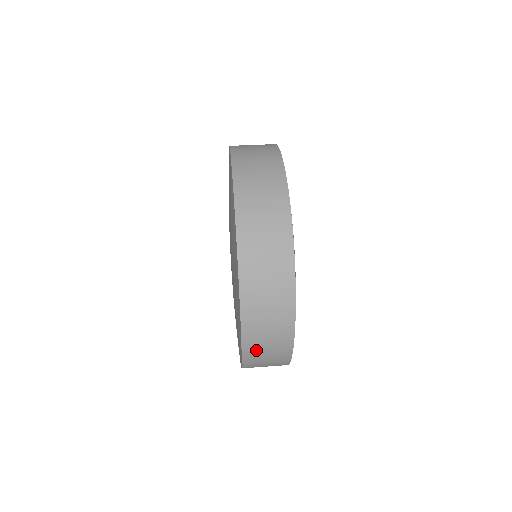
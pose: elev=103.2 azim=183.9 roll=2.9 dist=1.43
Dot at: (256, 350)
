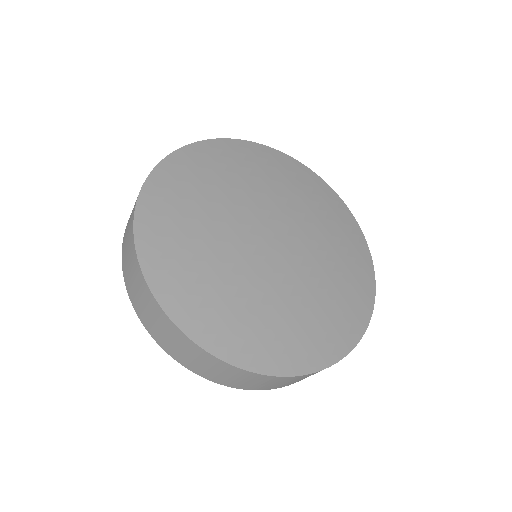
Dot at: occluded
